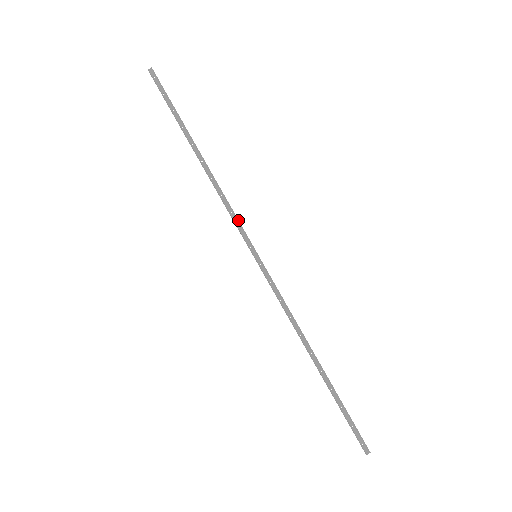
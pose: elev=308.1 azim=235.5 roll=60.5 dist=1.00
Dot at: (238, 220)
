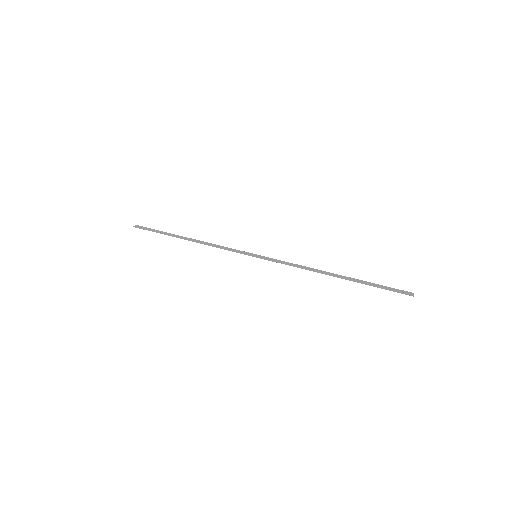
Dot at: (232, 249)
